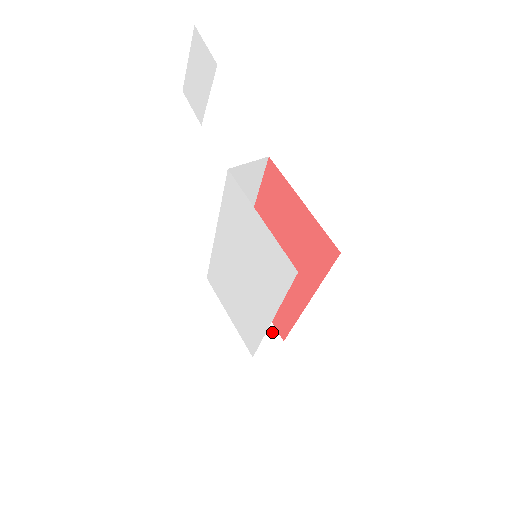
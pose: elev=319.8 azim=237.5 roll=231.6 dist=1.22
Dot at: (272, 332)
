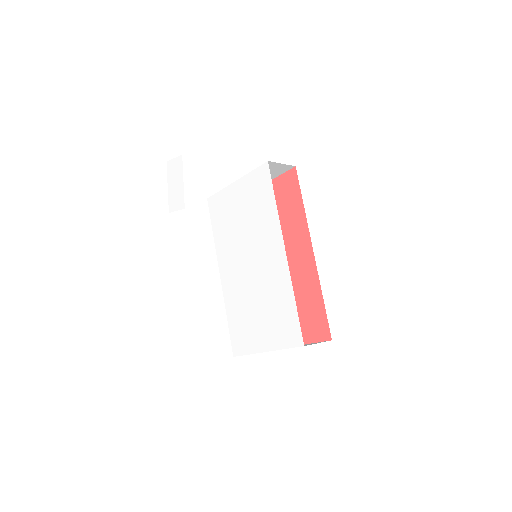
Dot at: occluded
